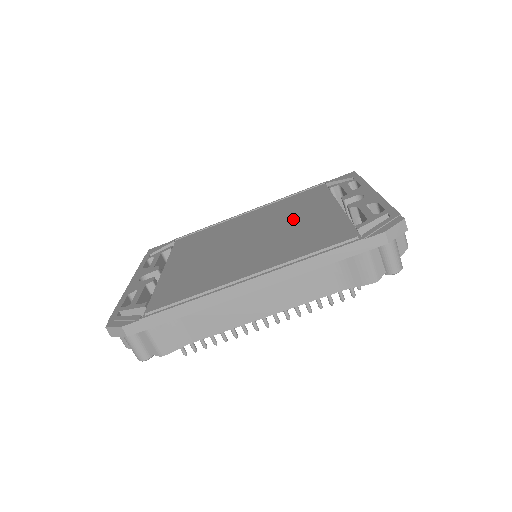
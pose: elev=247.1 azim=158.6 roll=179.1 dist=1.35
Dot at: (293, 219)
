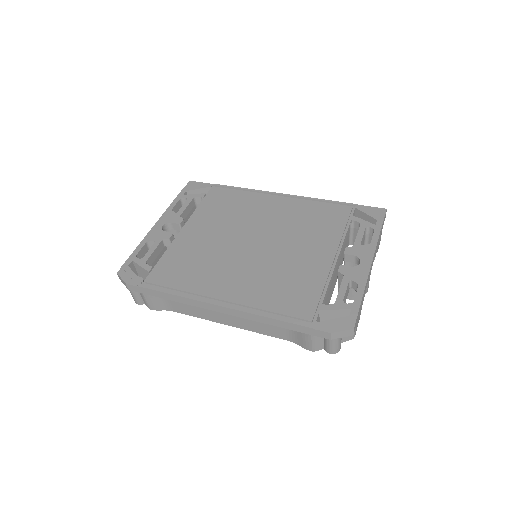
Dot at: (296, 246)
